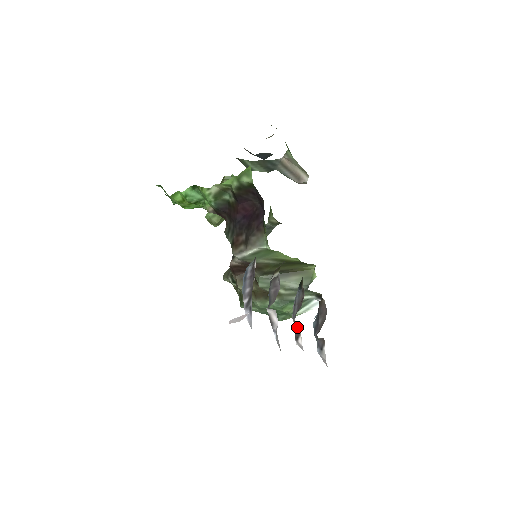
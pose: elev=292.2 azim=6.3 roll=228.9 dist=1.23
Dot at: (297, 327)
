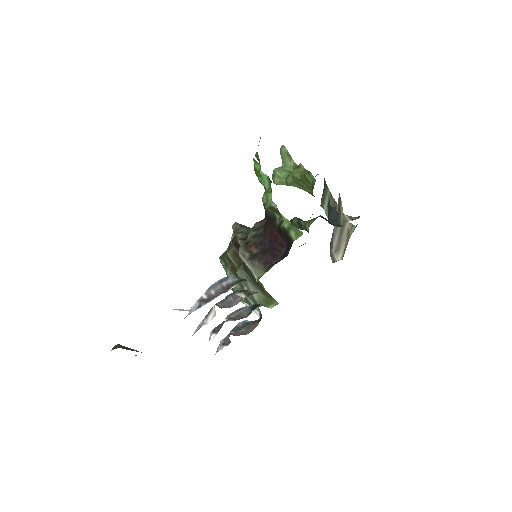
Dot at: (221, 327)
